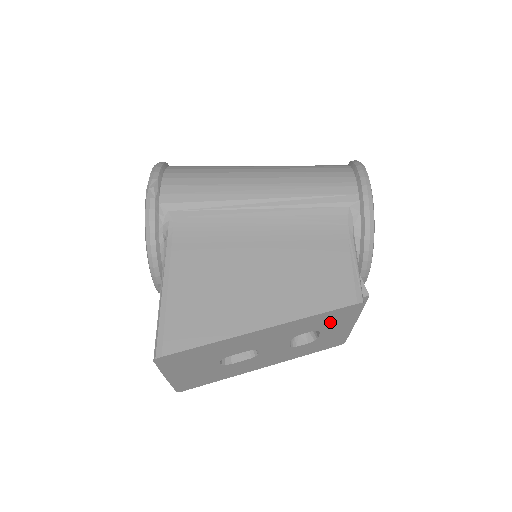
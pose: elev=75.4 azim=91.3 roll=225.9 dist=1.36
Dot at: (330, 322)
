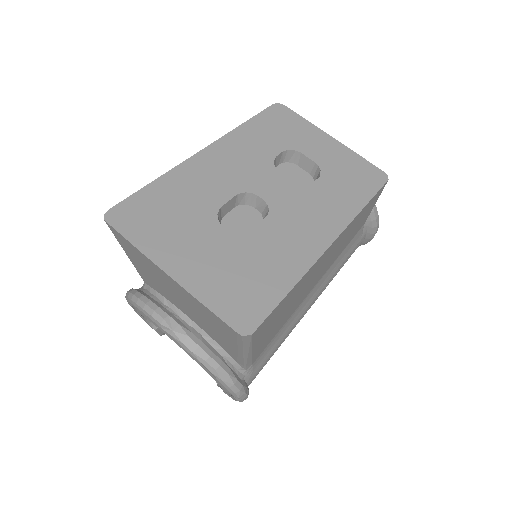
Dot at: (285, 135)
